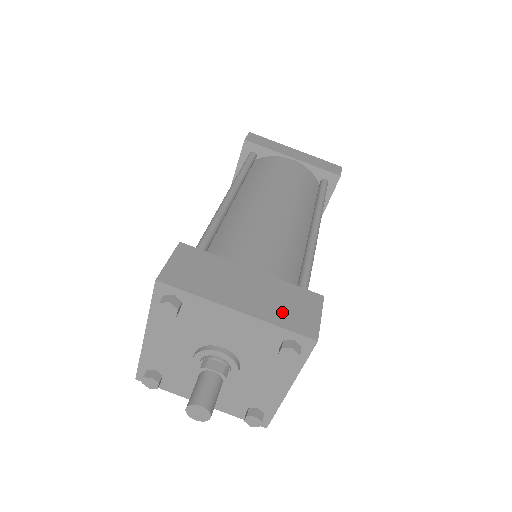
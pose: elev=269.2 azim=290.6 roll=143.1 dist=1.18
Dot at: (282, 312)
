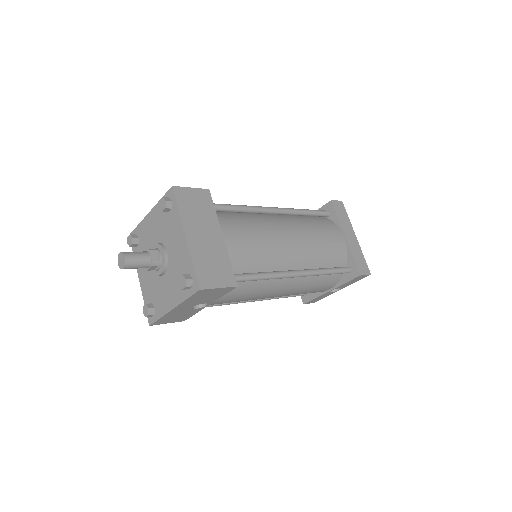
Dot at: (205, 262)
